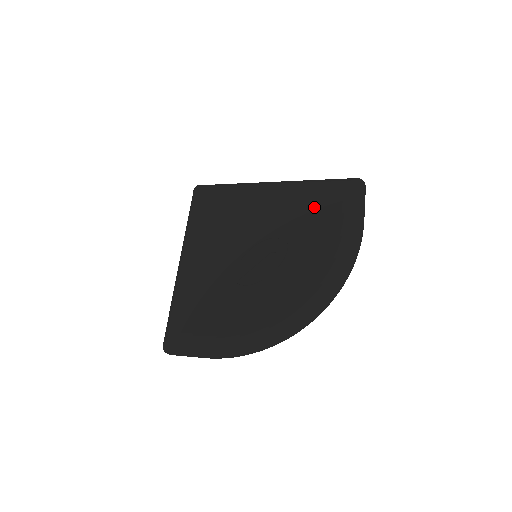
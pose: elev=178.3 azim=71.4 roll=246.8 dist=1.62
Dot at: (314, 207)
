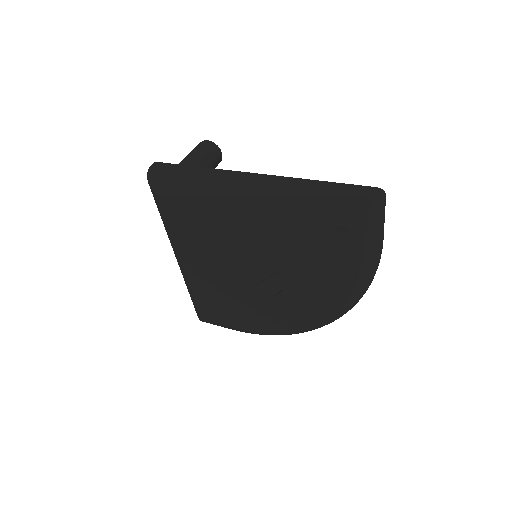
Dot at: (311, 244)
